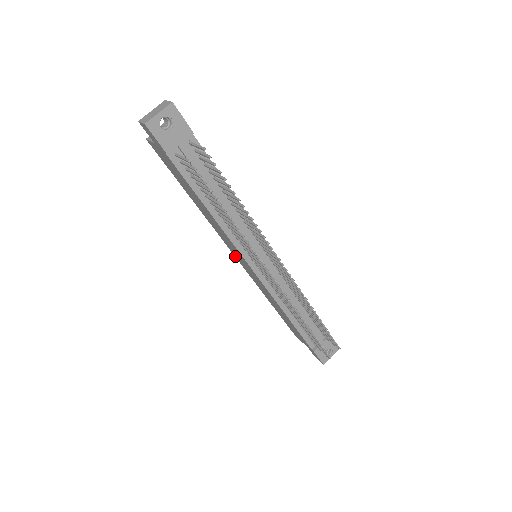
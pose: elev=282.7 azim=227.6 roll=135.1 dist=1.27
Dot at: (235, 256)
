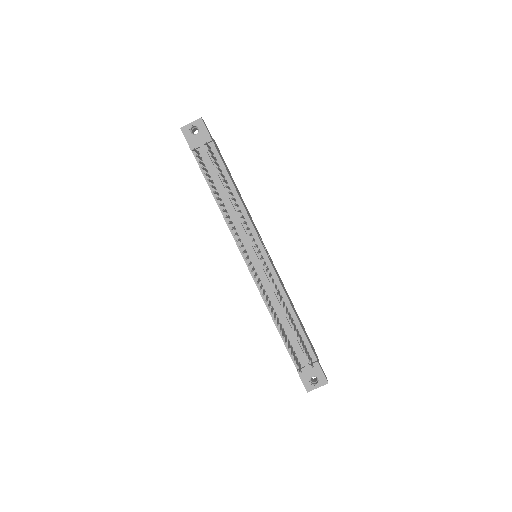
Dot at: occluded
